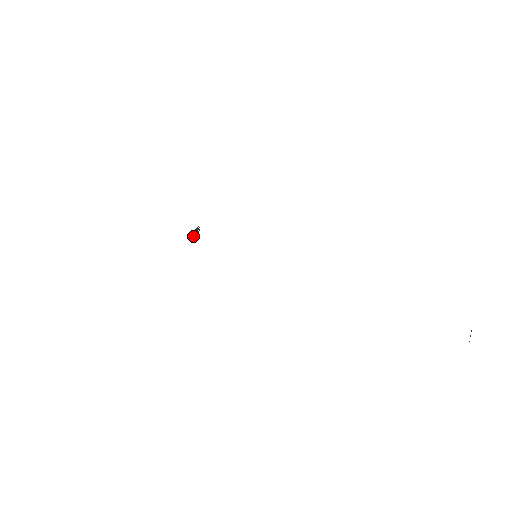
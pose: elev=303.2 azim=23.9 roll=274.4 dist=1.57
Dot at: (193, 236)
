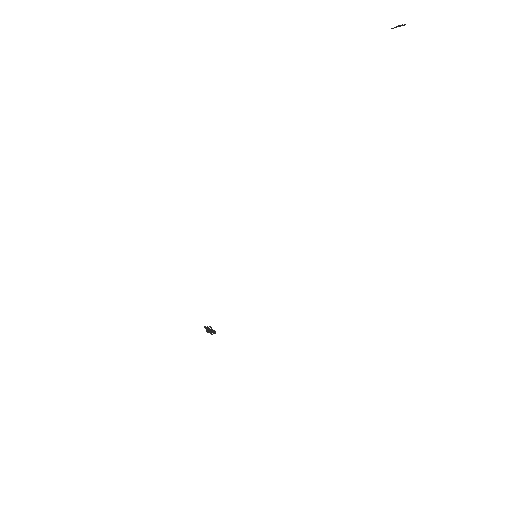
Dot at: (210, 333)
